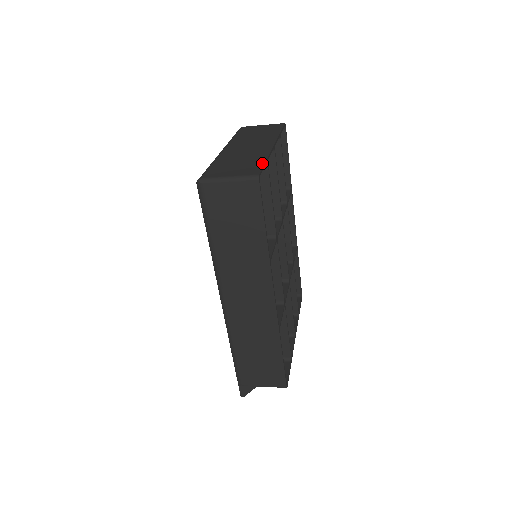
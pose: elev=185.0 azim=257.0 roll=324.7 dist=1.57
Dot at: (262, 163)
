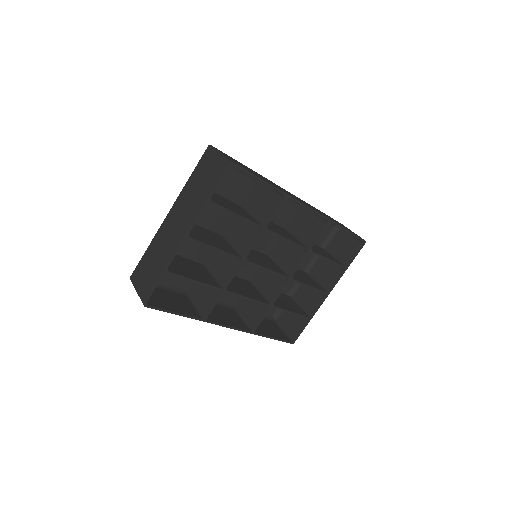
Dot at: (156, 280)
